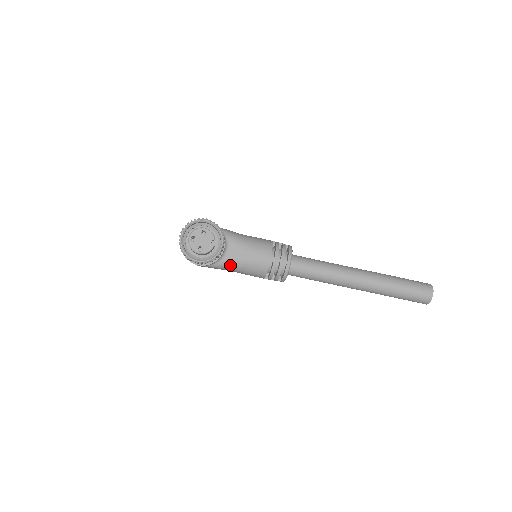
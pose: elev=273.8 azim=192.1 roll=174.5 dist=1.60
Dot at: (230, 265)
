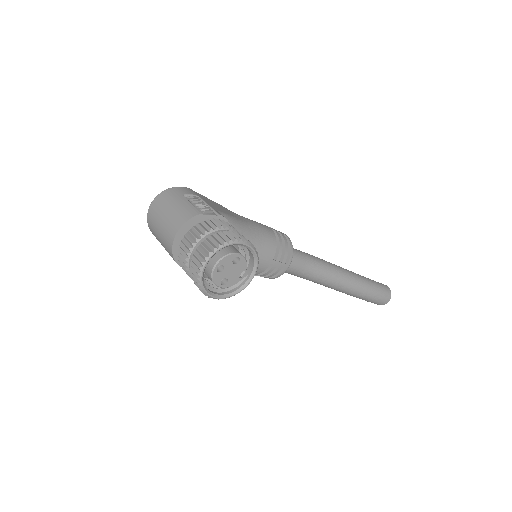
Dot at: occluded
